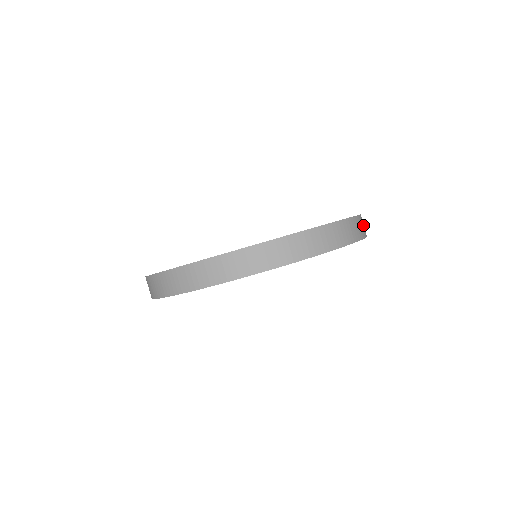
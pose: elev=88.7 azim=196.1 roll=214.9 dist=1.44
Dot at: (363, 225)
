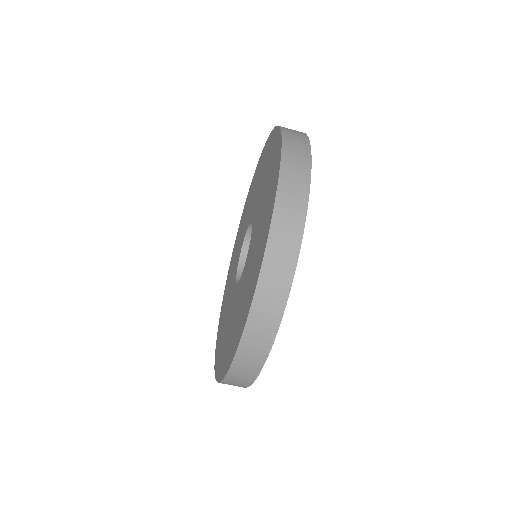
Dot at: (293, 133)
